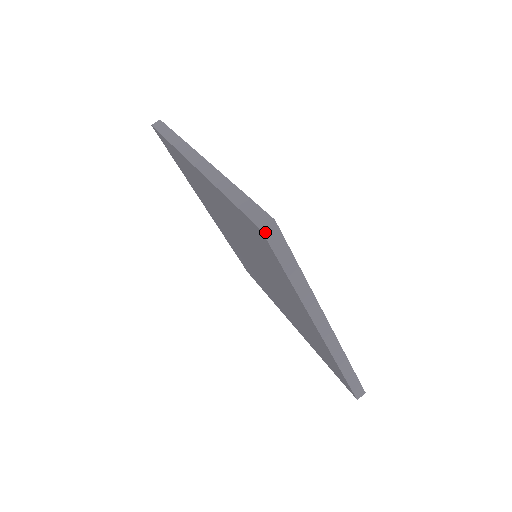
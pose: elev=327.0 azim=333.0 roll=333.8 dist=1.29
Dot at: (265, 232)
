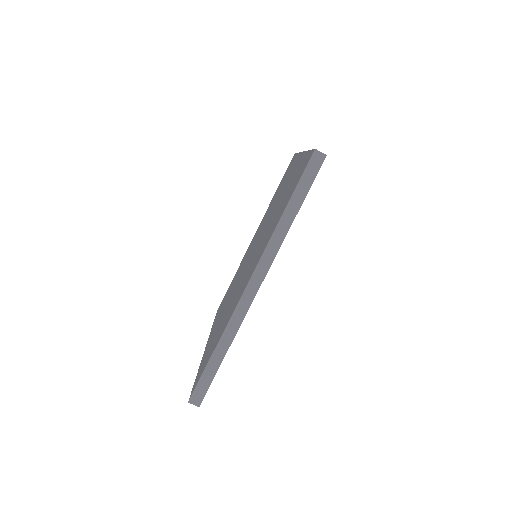
Dot at: (315, 154)
